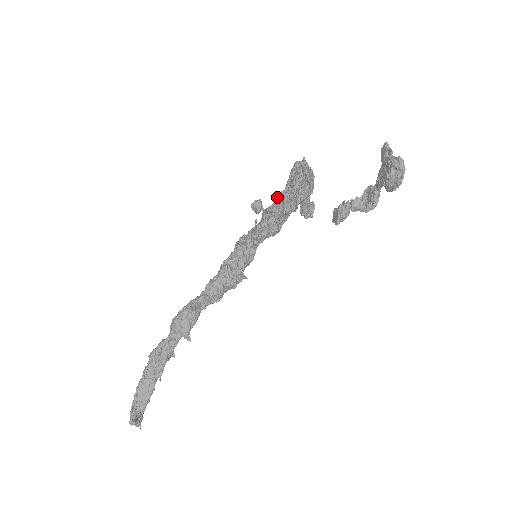
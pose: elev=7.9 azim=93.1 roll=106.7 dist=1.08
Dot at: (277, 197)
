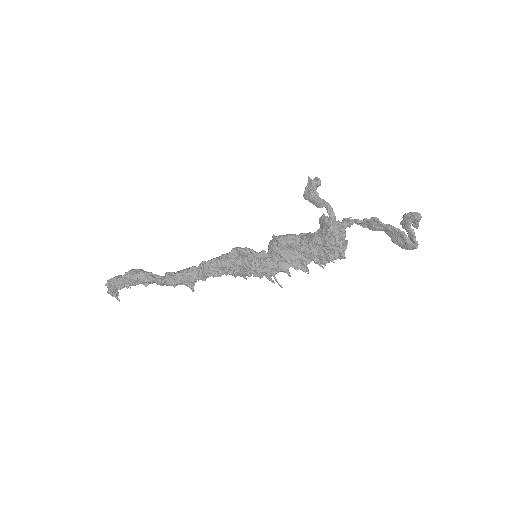
Dot at: (303, 253)
